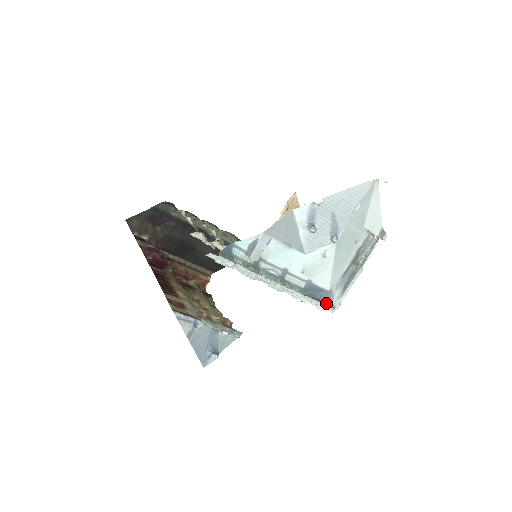
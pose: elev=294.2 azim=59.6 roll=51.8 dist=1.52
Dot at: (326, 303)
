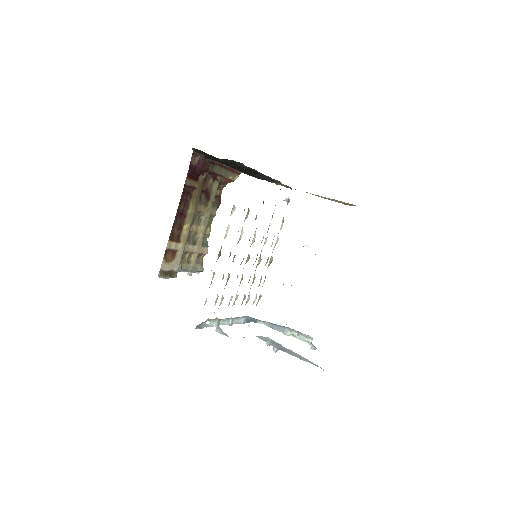
Dot at: (254, 321)
